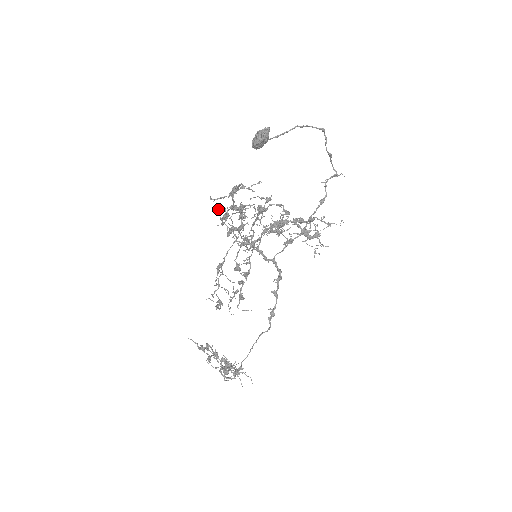
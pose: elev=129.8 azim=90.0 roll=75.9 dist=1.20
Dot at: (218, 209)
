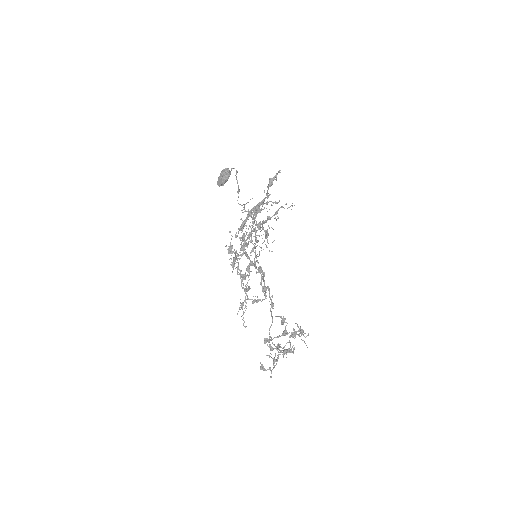
Dot at: occluded
